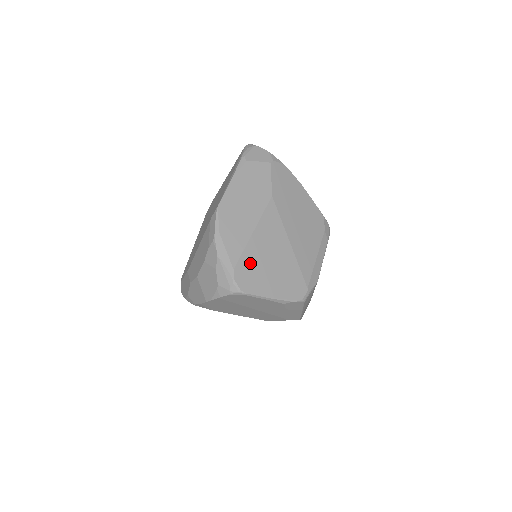
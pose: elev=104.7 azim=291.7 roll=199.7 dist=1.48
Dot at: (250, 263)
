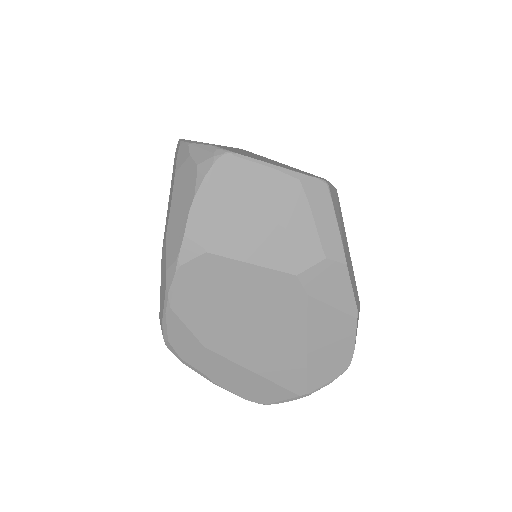
Dot at: (234, 150)
